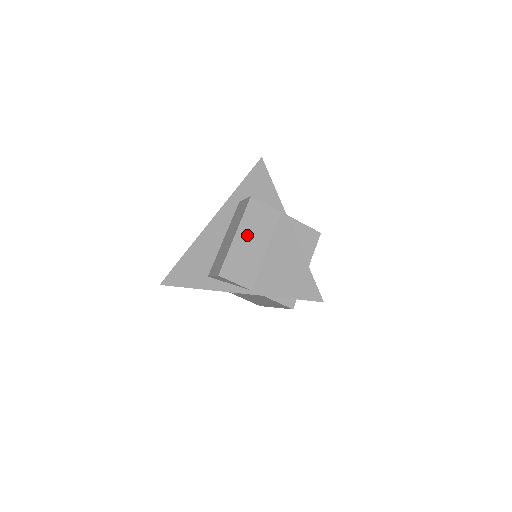
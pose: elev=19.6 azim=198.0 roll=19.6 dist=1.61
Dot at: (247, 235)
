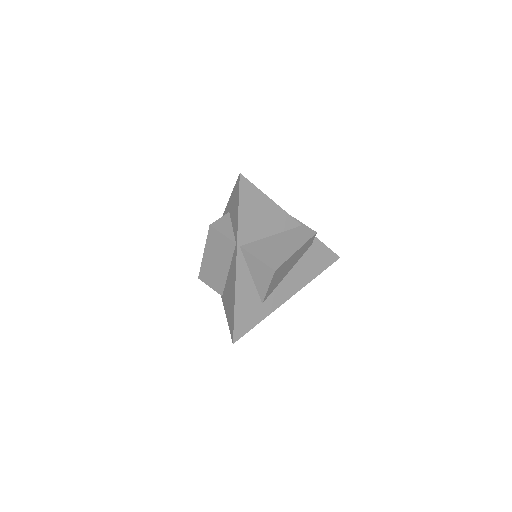
Dot at: (212, 256)
